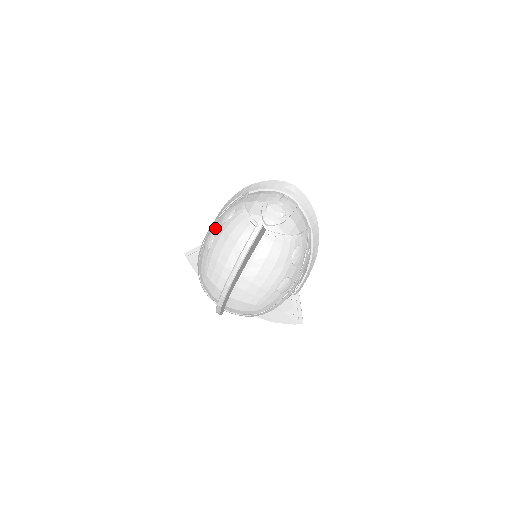
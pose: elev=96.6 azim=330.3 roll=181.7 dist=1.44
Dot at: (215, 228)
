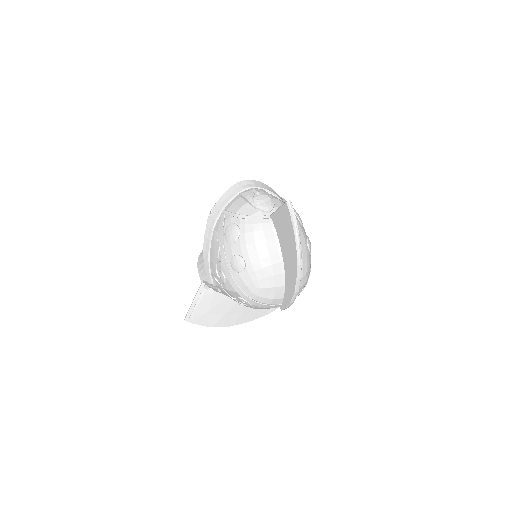
Dot at: (232, 251)
